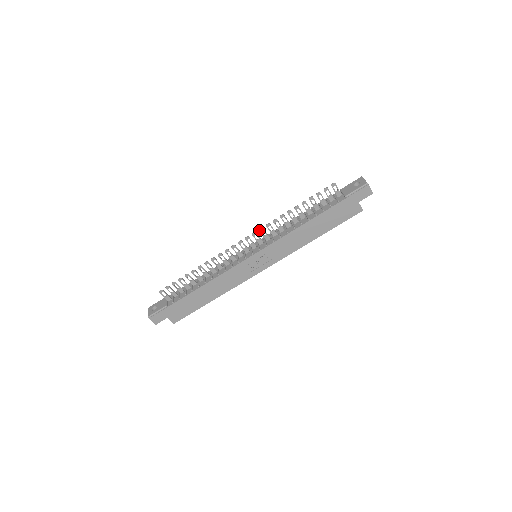
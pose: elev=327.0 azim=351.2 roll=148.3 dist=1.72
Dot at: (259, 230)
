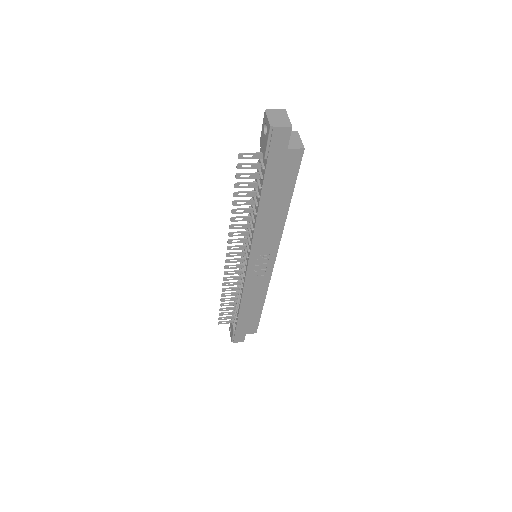
Dot at: (228, 243)
